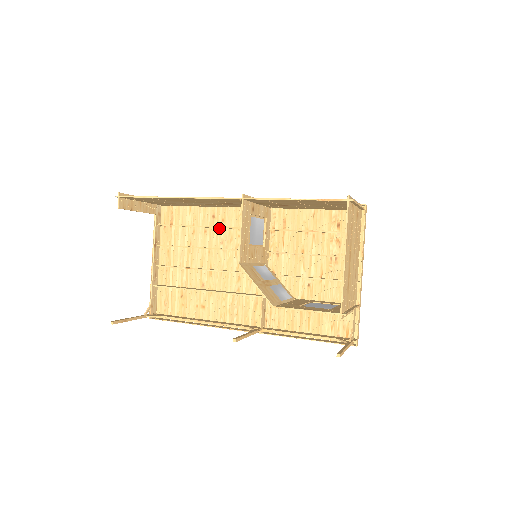
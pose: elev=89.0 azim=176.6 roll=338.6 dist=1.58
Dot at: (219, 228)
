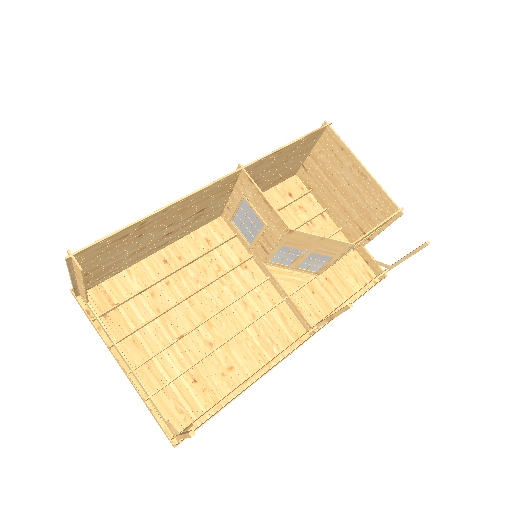
Dot at: (182, 269)
